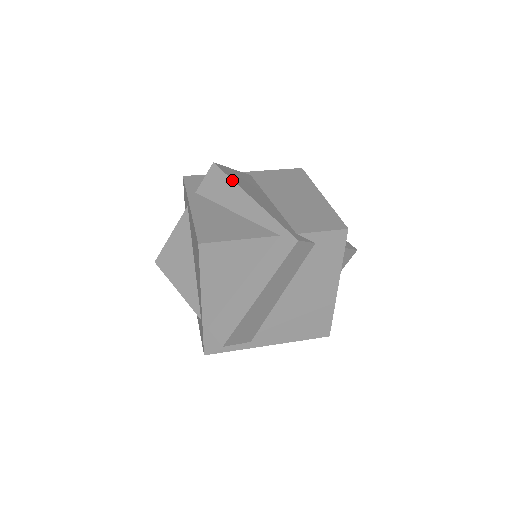
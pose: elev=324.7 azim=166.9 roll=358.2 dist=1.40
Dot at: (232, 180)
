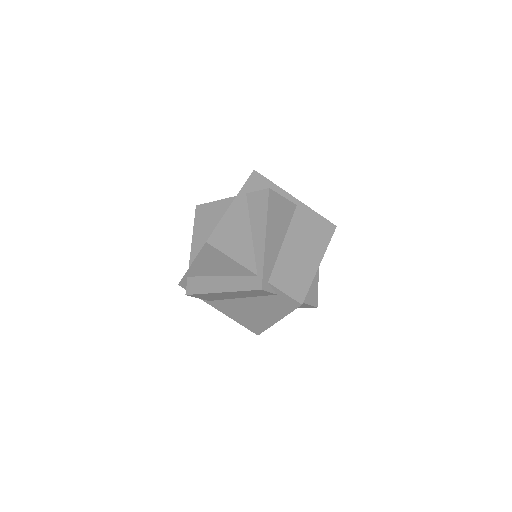
Dot at: (267, 212)
